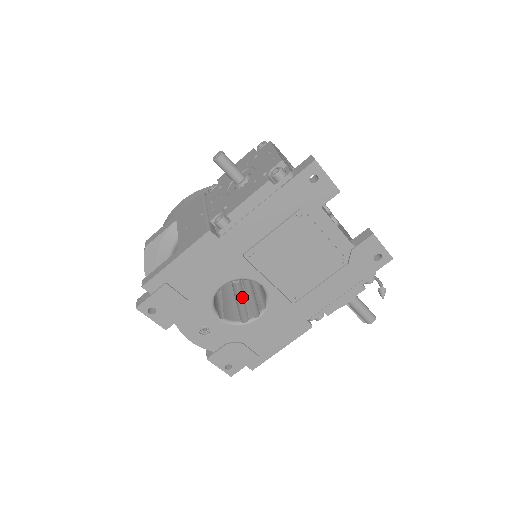
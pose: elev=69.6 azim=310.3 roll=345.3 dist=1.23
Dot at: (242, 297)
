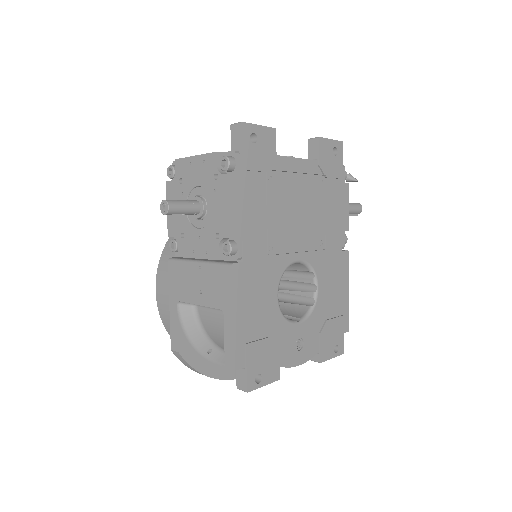
Dot at: (282, 295)
